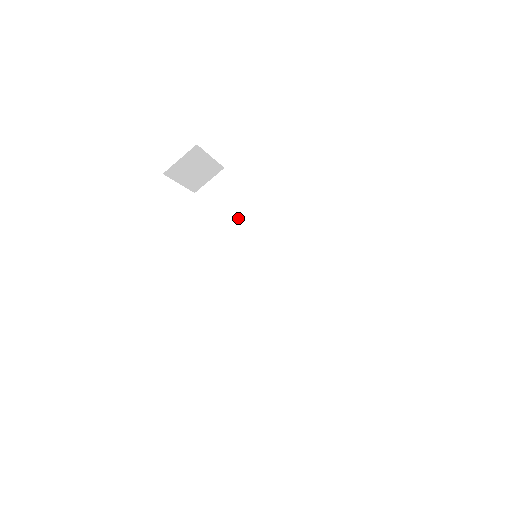
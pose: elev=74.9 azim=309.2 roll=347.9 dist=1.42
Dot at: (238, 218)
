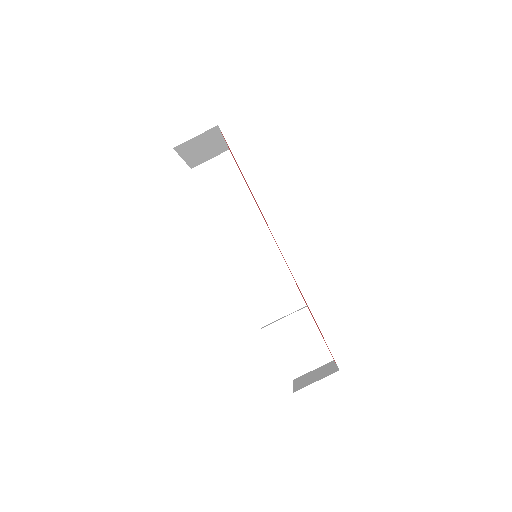
Dot at: (236, 207)
